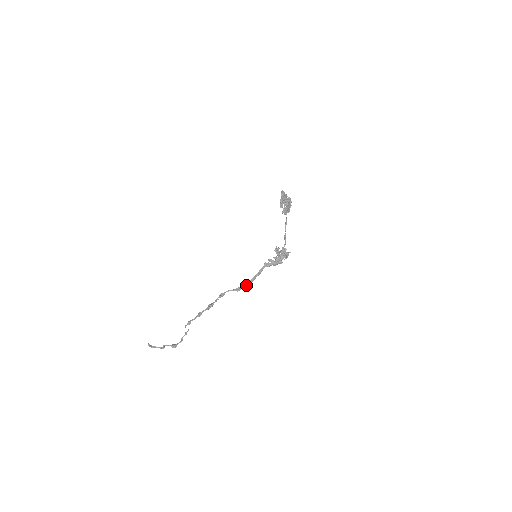
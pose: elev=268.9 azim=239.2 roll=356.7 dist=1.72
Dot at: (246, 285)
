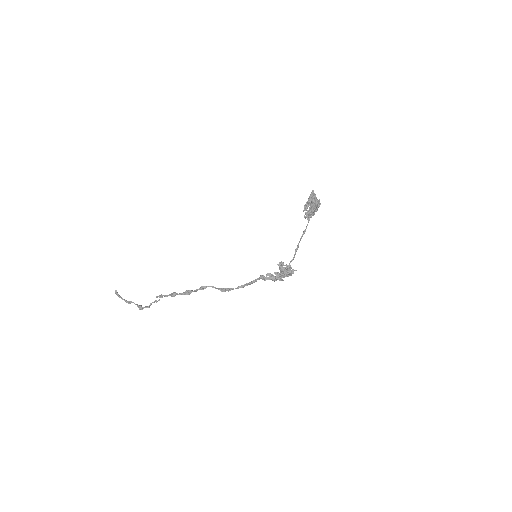
Dot at: (233, 289)
